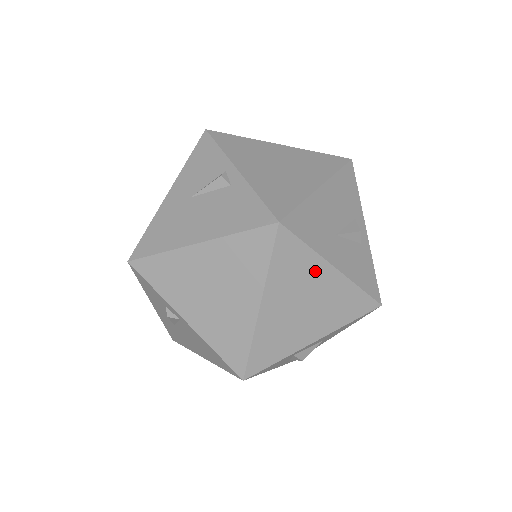
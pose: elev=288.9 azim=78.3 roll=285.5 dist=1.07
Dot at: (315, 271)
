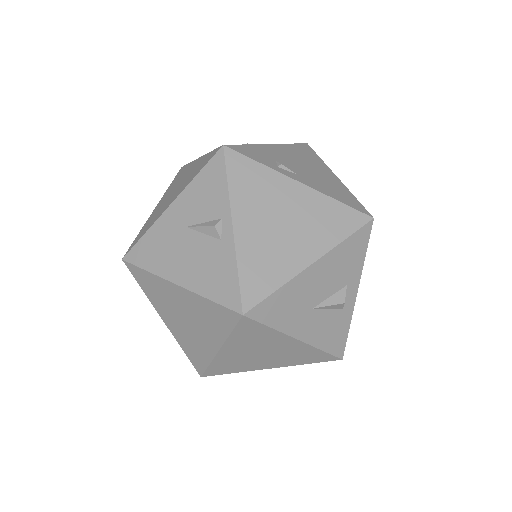
Dot at: (277, 340)
